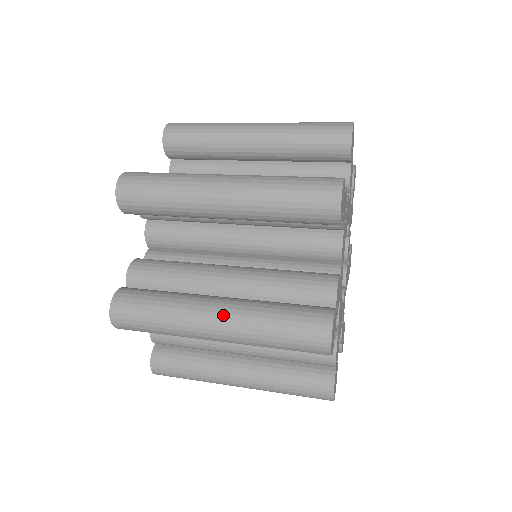
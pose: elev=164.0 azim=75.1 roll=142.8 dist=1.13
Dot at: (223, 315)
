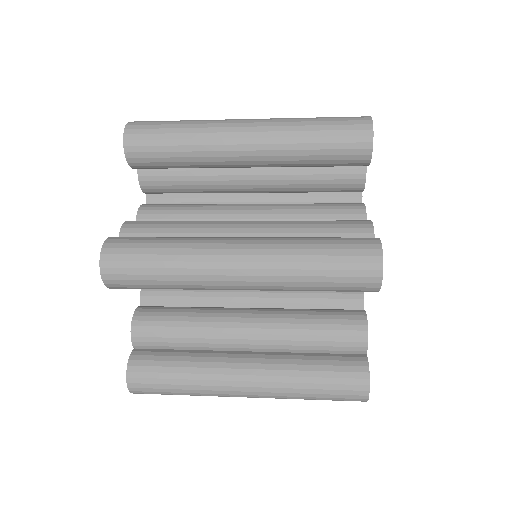
Dot at: (255, 383)
